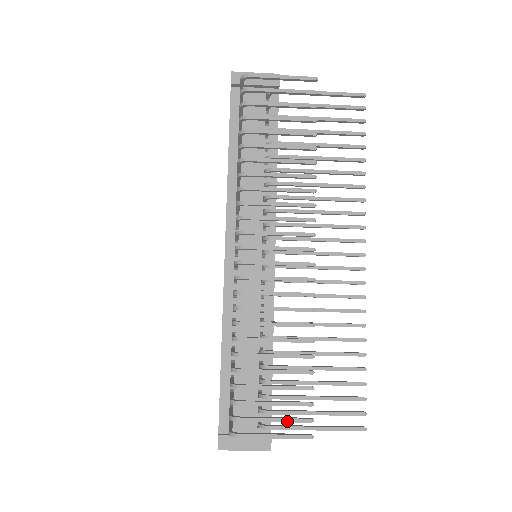
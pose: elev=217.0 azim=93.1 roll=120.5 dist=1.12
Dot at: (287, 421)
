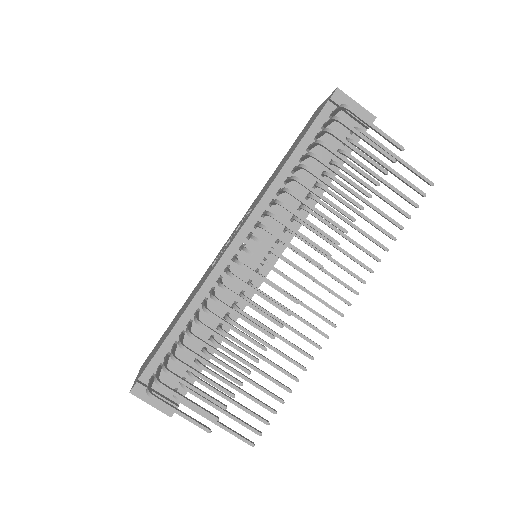
Dot at: (198, 409)
